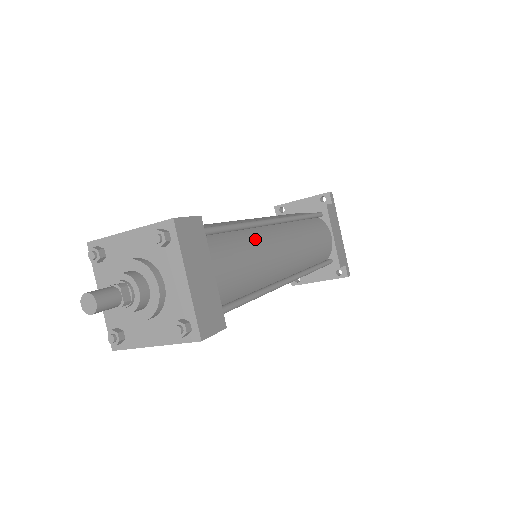
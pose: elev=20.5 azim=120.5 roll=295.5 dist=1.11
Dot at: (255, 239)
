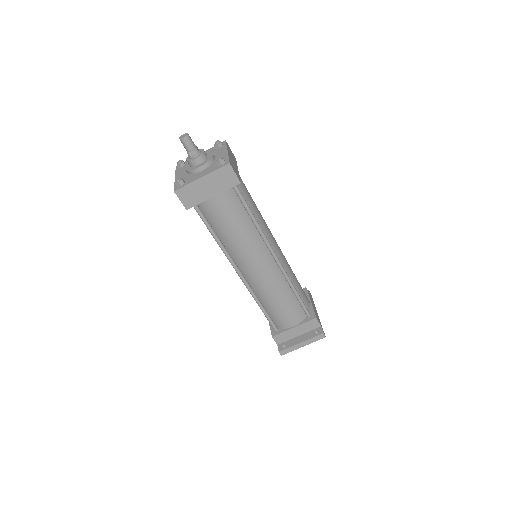
Dot at: occluded
